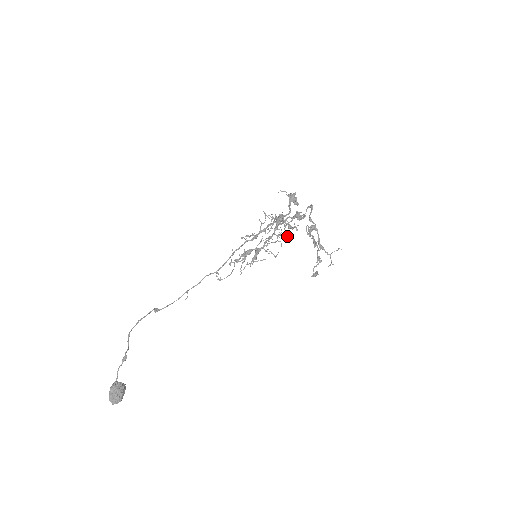
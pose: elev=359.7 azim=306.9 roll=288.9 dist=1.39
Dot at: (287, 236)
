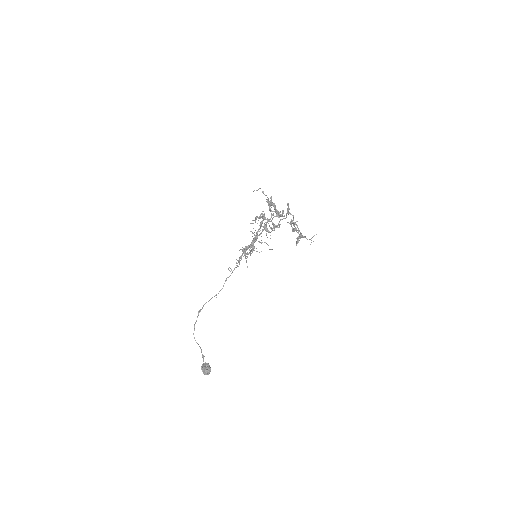
Dot at: (273, 230)
